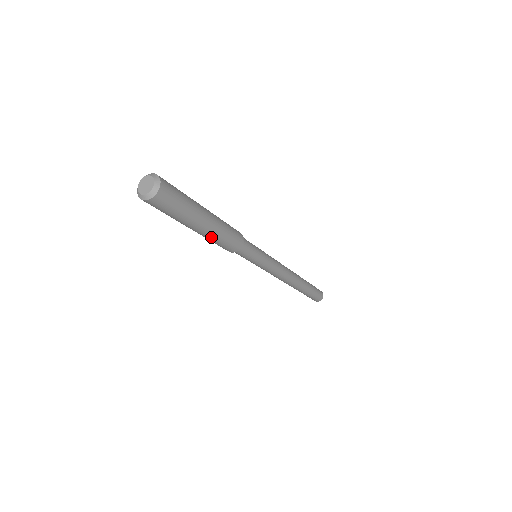
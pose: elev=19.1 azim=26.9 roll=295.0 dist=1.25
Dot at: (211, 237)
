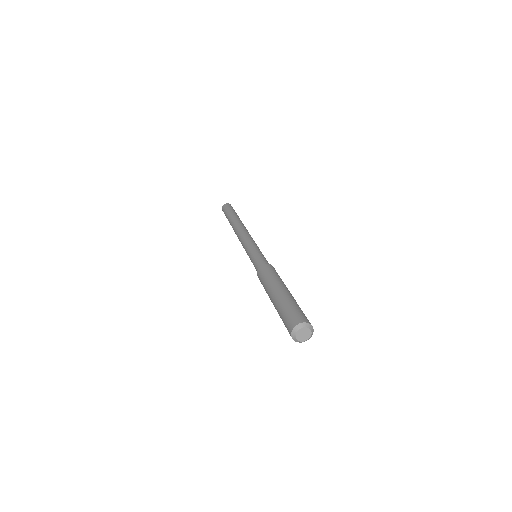
Dot at: occluded
